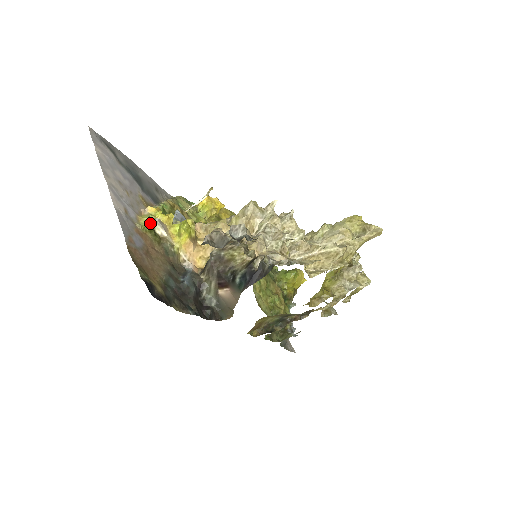
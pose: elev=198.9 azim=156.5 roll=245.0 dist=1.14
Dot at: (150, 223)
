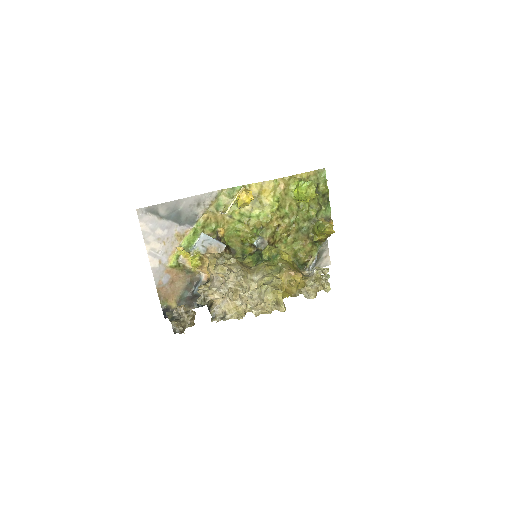
Dot at: (175, 262)
